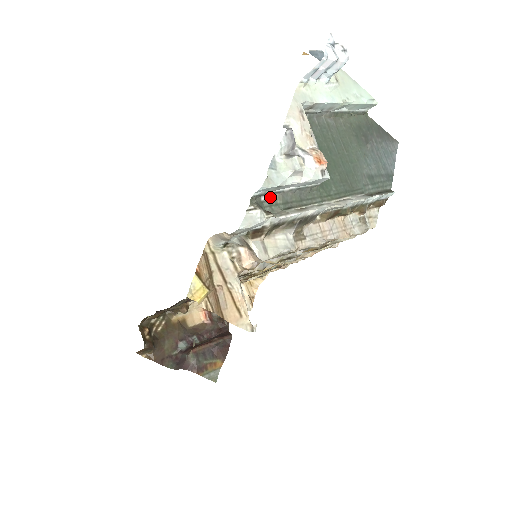
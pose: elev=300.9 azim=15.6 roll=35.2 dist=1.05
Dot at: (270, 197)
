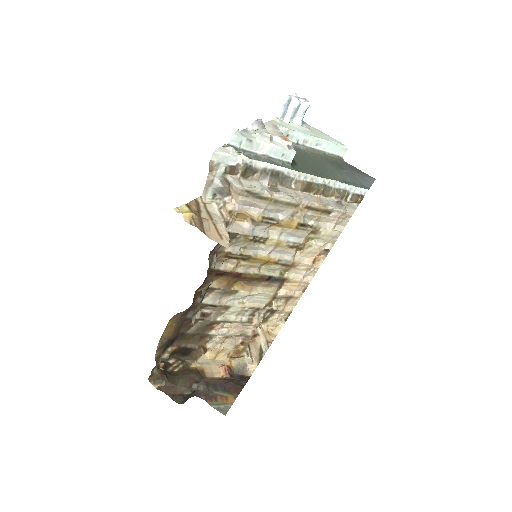
Dot at: (246, 155)
